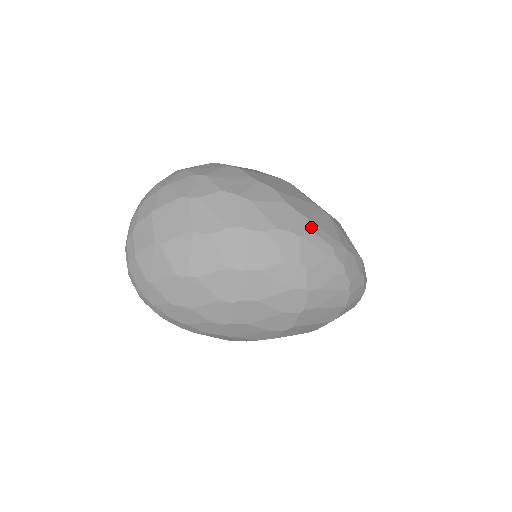
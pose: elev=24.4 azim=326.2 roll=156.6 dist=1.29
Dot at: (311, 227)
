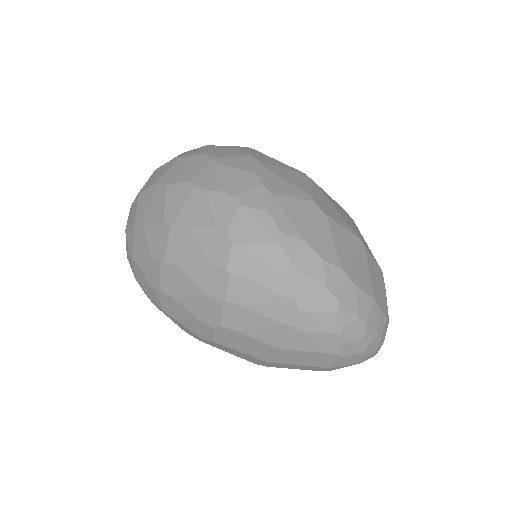
Dot at: (266, 202)
